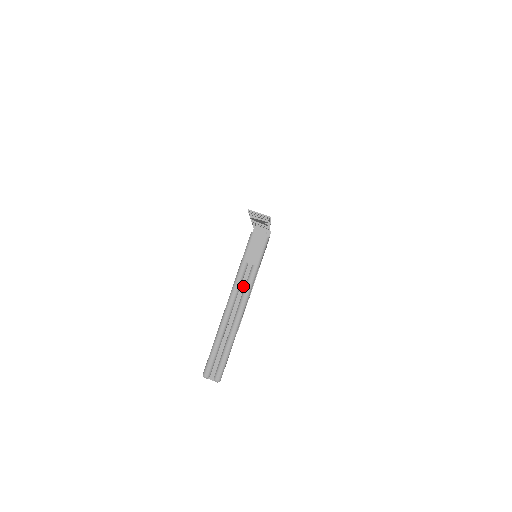
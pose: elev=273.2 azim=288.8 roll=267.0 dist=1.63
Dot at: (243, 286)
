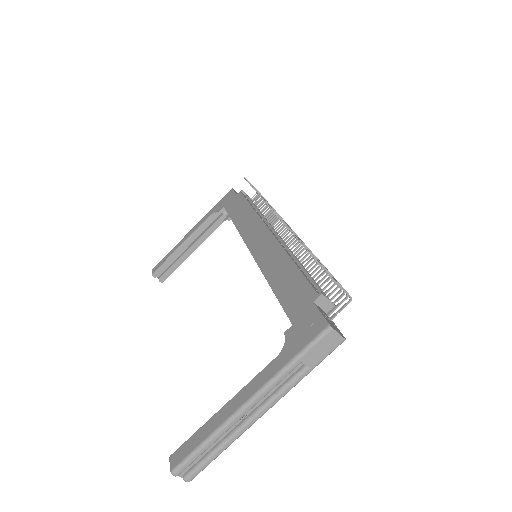
Dot at: (279, 384)
